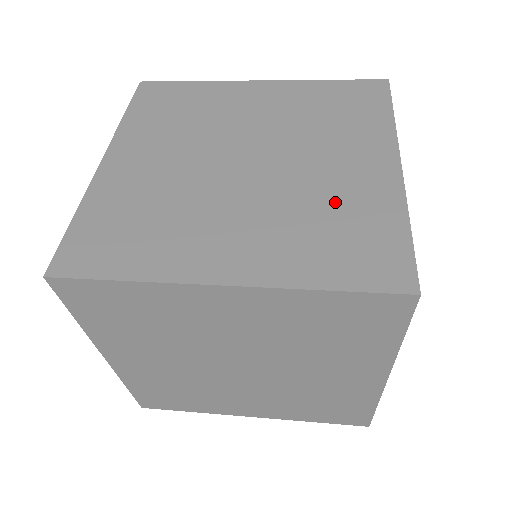
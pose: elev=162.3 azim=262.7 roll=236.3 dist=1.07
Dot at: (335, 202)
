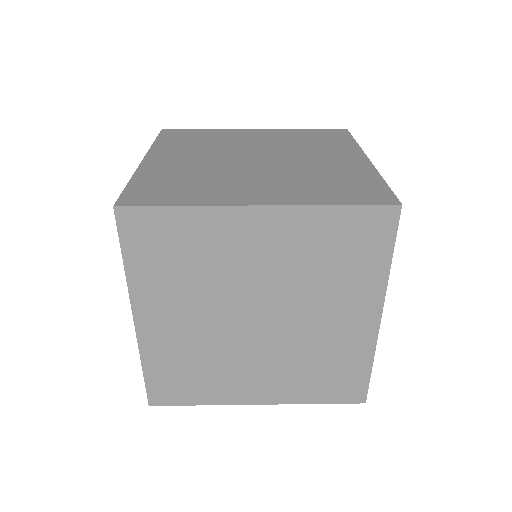
Dot at: (326, 353)
